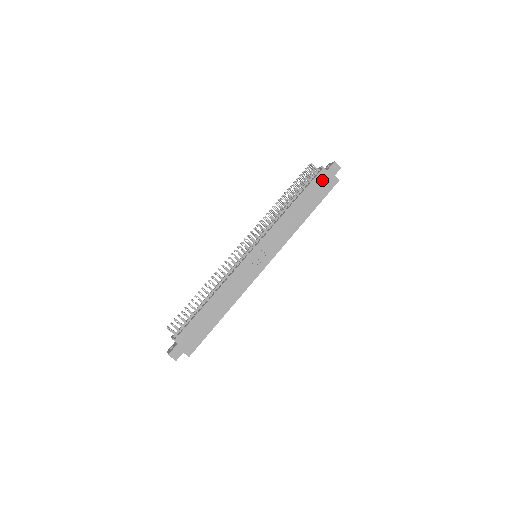
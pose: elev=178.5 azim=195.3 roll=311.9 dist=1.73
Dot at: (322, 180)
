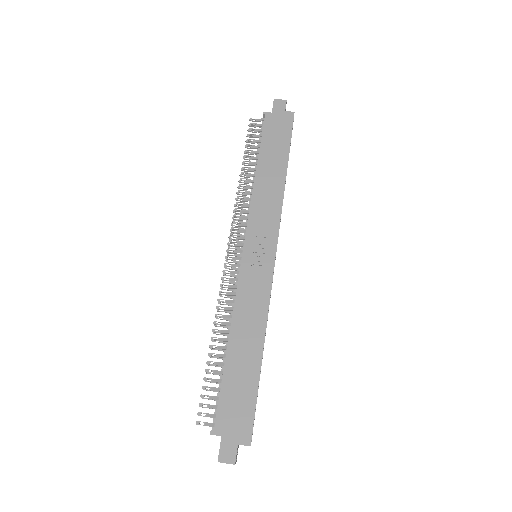
Dot at: (274, 125)
